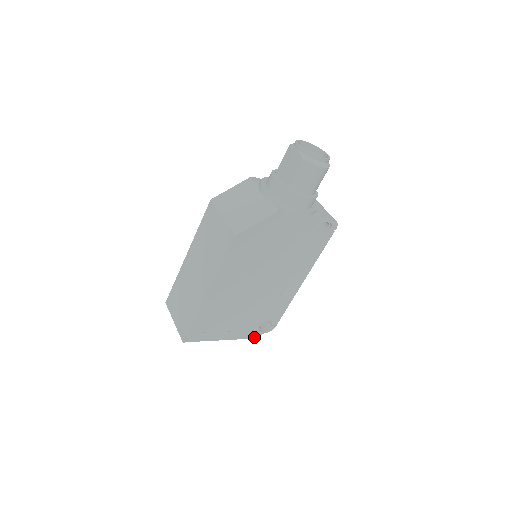
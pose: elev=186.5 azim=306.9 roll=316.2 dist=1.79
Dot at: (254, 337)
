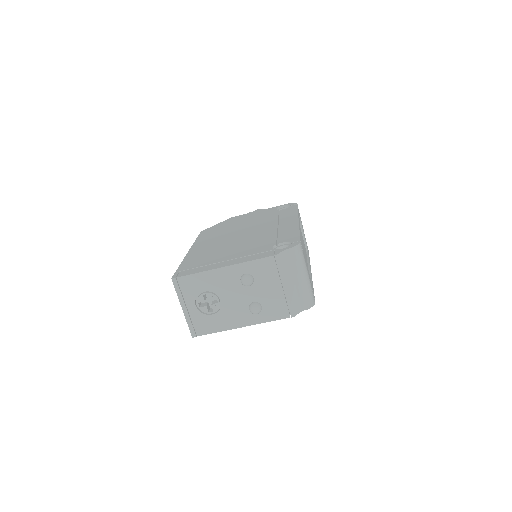
Dot at: (274, 255)
